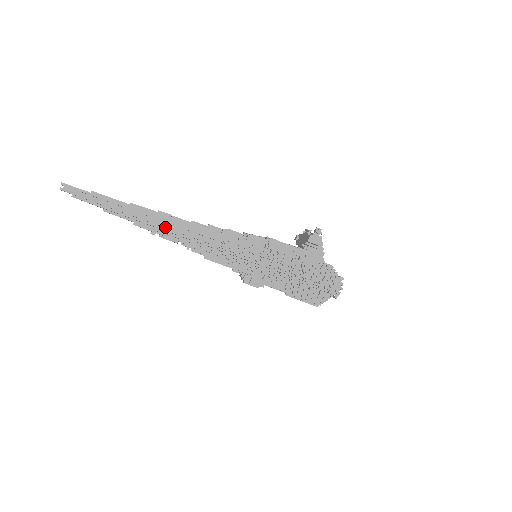
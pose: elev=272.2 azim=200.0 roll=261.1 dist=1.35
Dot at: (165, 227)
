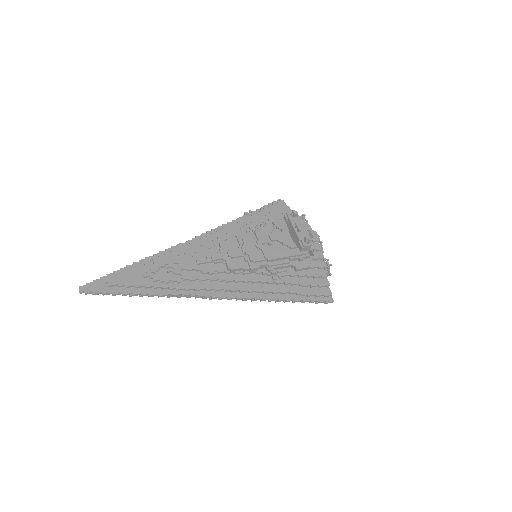
Dot at: occluded
